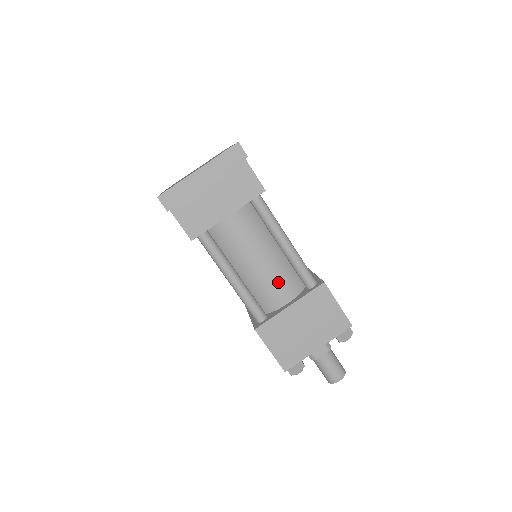
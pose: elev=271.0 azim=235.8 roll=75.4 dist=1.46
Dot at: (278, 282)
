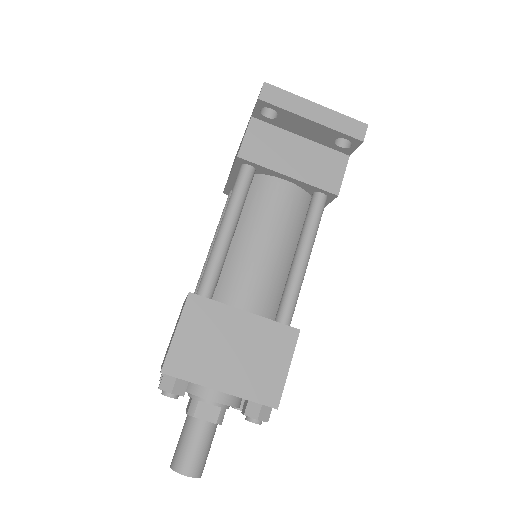
Dot at: (259, 282)
